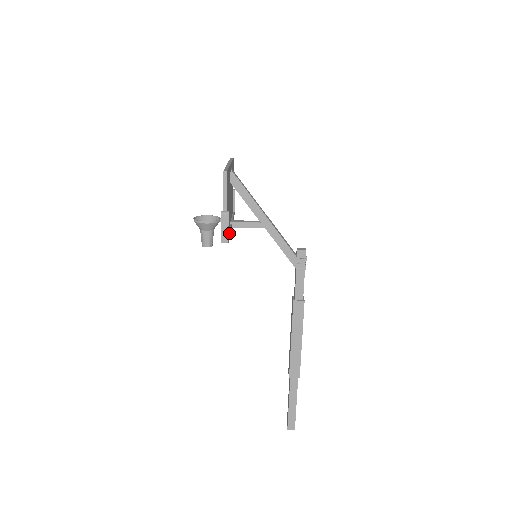
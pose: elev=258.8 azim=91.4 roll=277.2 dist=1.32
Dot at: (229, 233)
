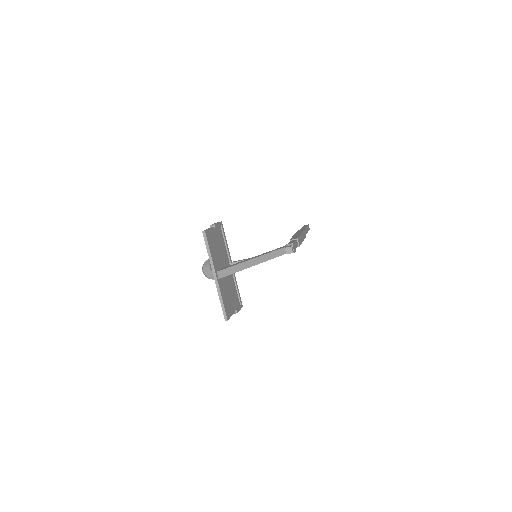
Dot at: (238, 295)
